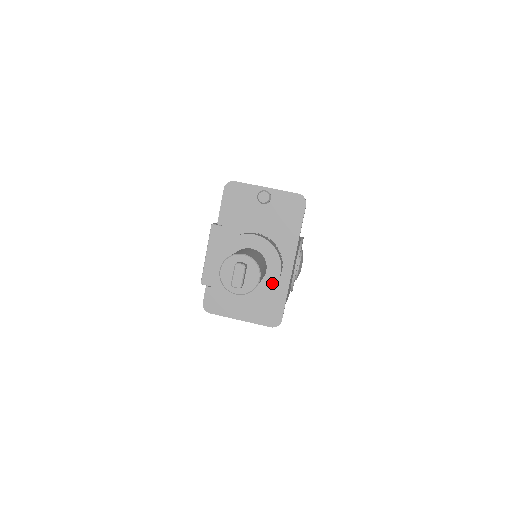
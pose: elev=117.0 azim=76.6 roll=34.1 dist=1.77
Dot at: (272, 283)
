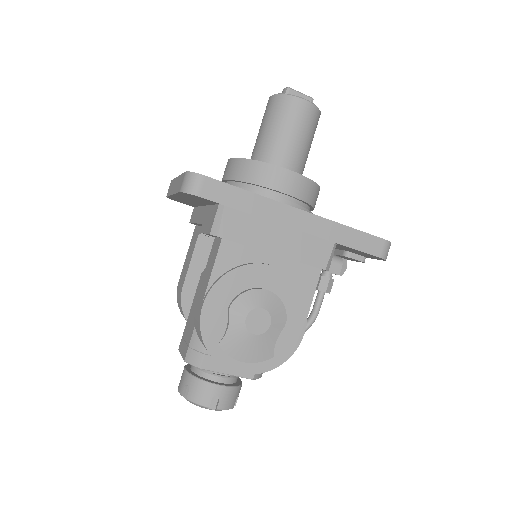
Dot at: (273, 166)
